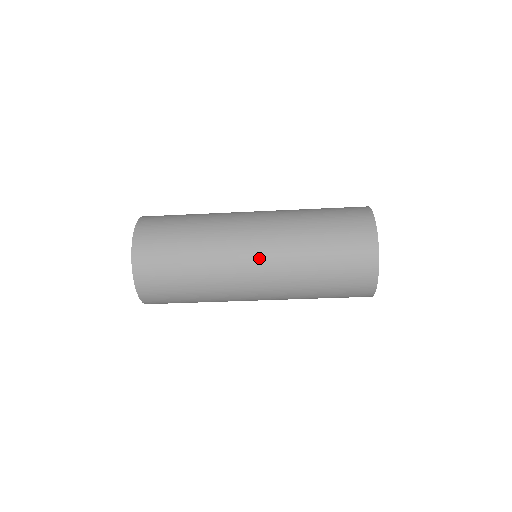
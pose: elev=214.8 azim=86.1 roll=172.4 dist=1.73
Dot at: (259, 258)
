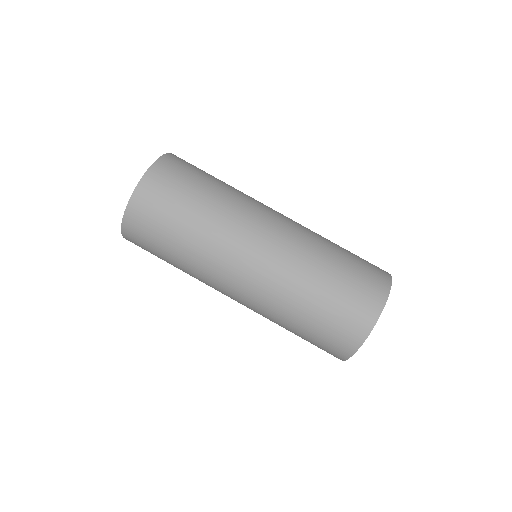
Dot at: (259, 260)
